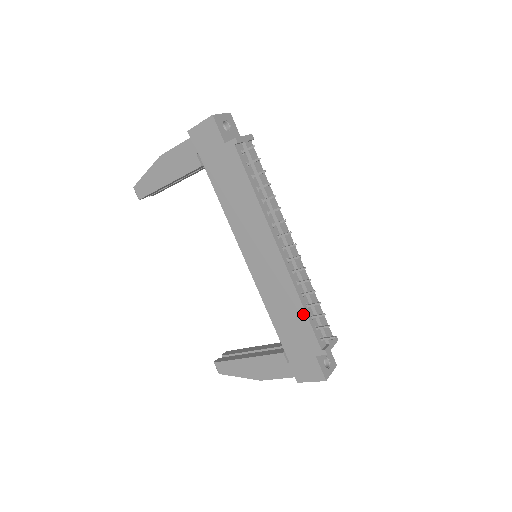
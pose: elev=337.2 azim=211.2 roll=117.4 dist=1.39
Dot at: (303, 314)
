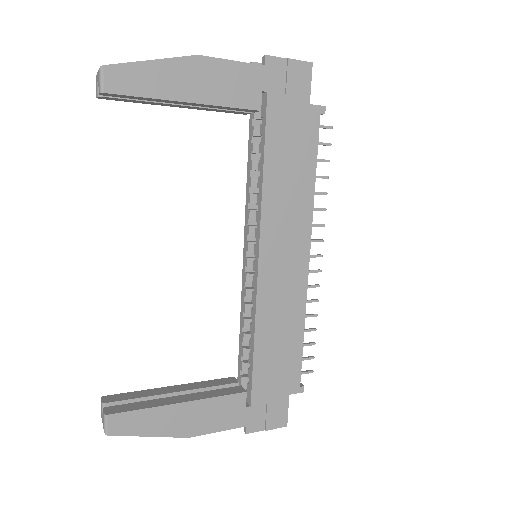
Dot at: (300, 340)
